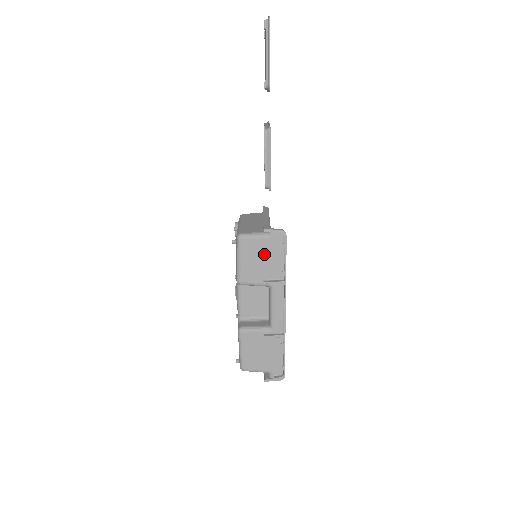
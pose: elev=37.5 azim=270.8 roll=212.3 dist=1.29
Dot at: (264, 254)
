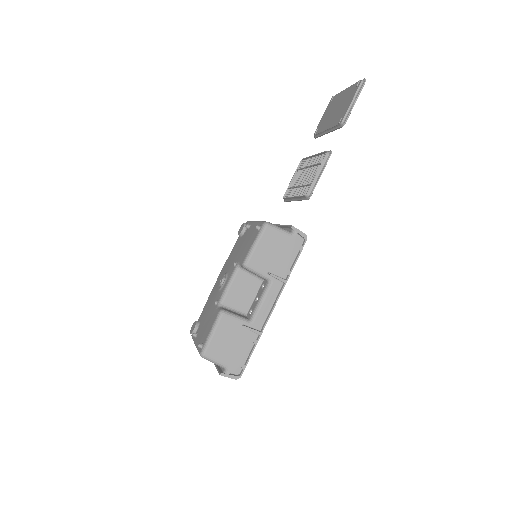
Dot at: (280, 248)
